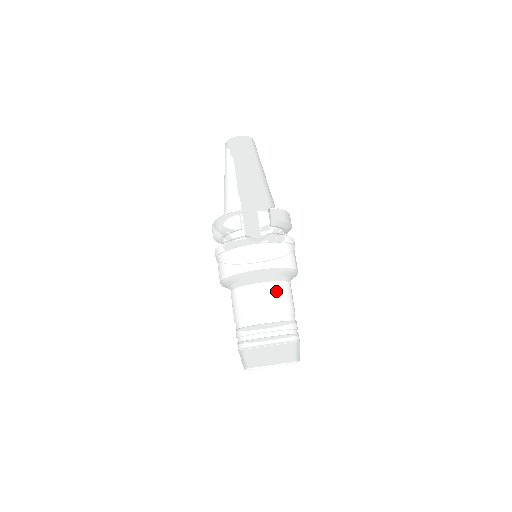
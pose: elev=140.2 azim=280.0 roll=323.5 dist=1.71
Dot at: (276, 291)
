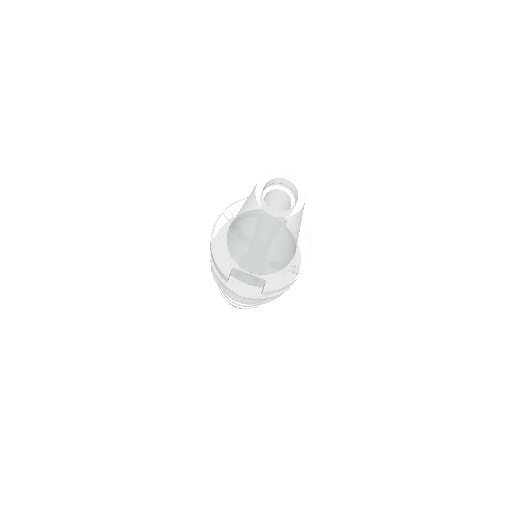
Dot at: occluded
